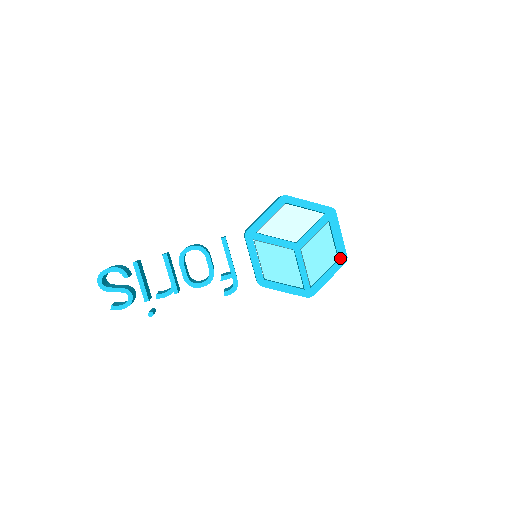
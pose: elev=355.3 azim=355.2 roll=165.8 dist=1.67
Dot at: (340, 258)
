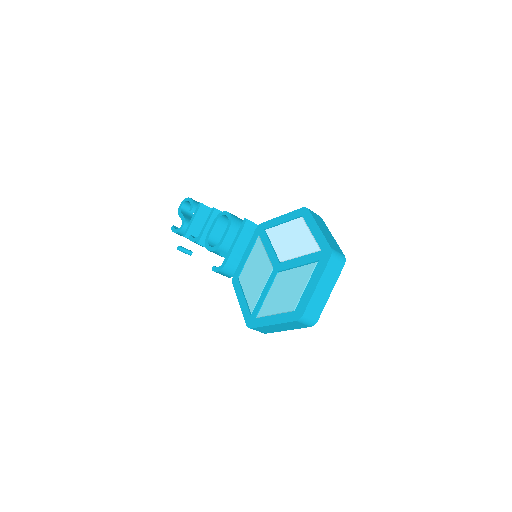
Dot at: (296, 310)
